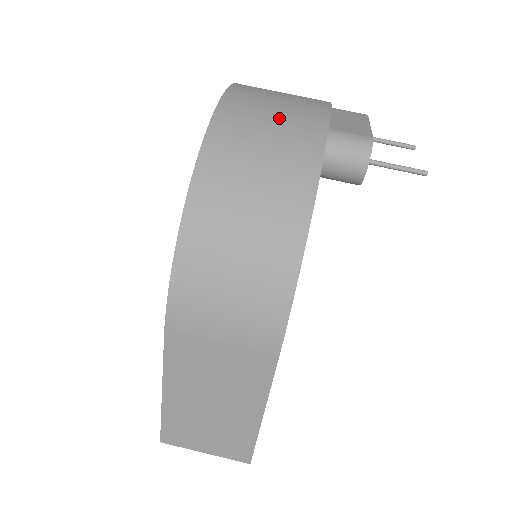
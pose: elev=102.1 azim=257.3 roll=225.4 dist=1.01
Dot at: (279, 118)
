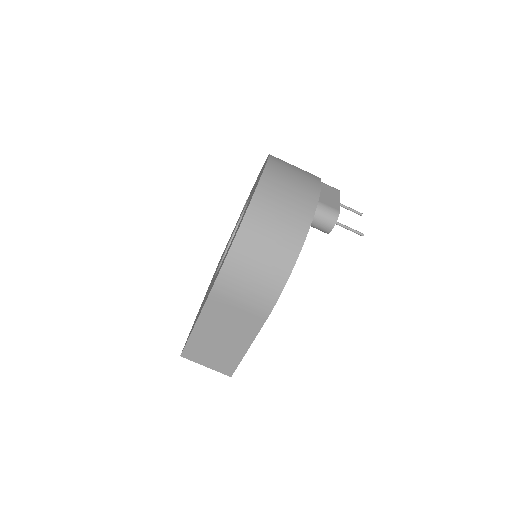
Dot at: (293, 191)
